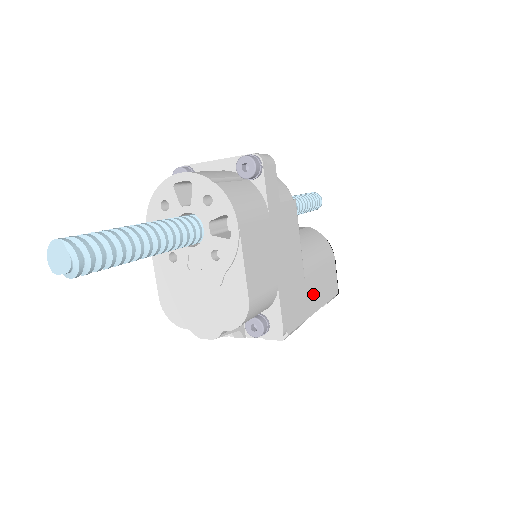
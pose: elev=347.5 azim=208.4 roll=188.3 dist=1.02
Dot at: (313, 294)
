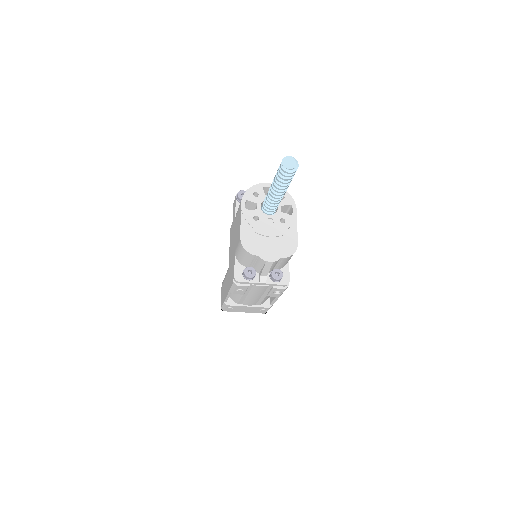
Dot at: occluded
